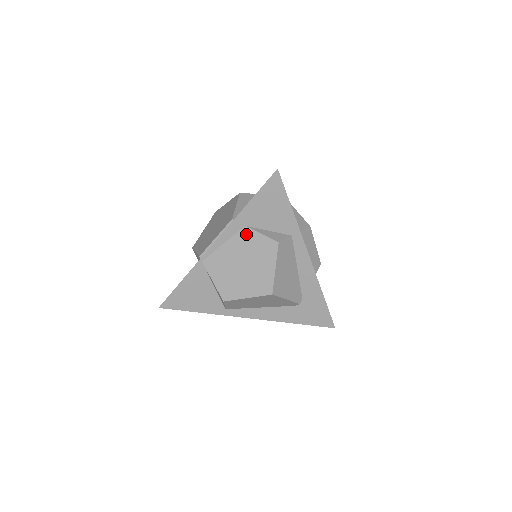
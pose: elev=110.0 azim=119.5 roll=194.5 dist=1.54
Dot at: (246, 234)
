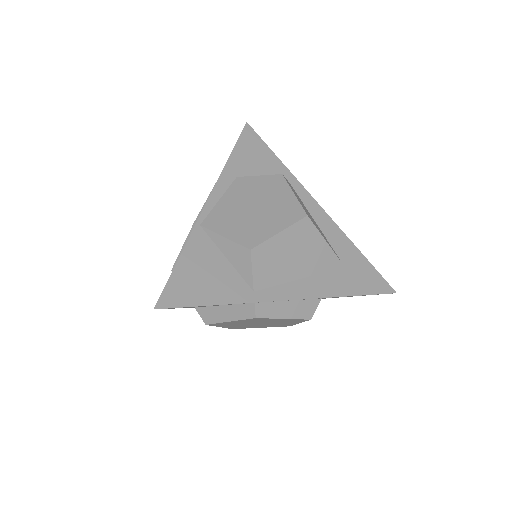
Dot at: (242, 182)
